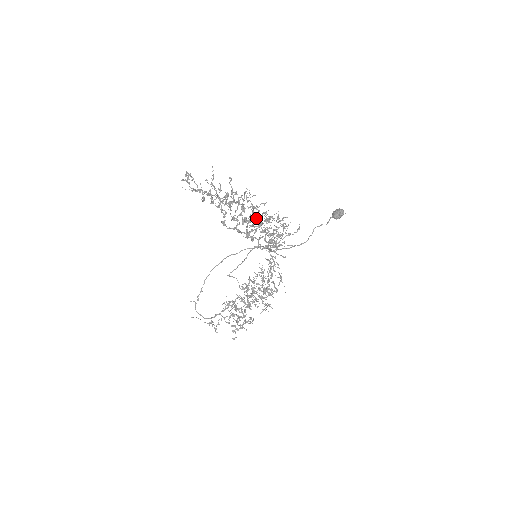
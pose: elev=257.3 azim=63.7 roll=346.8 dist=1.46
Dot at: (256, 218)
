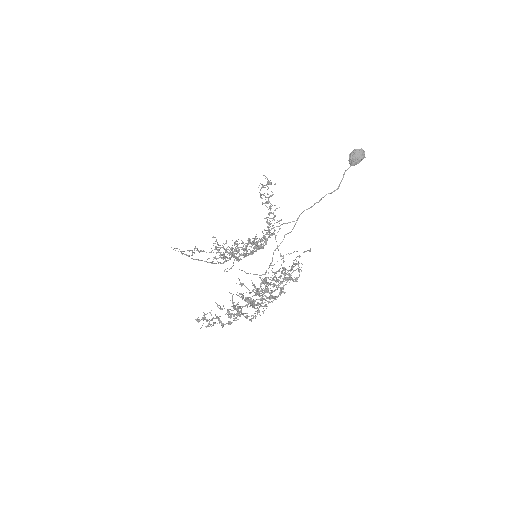
Dot at: (272, 298)
